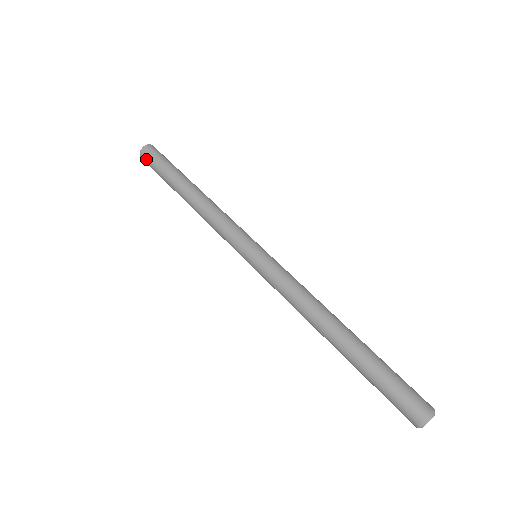
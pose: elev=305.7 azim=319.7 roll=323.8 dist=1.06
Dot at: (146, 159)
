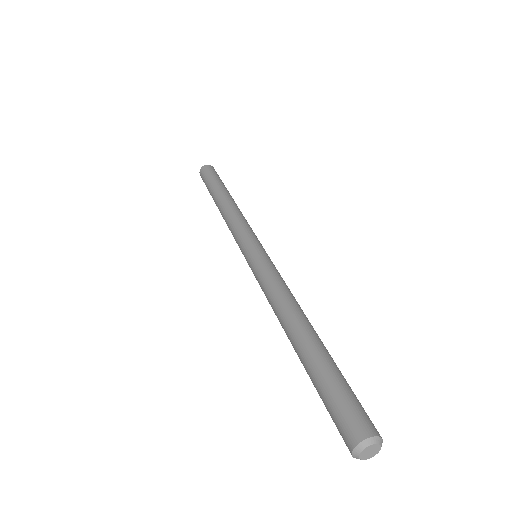
Dot at: (208, 169)
